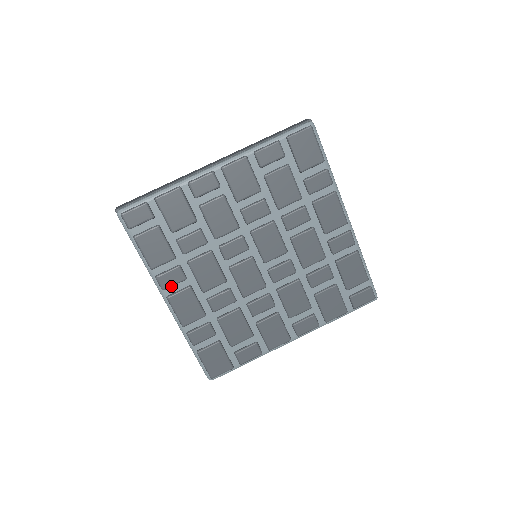
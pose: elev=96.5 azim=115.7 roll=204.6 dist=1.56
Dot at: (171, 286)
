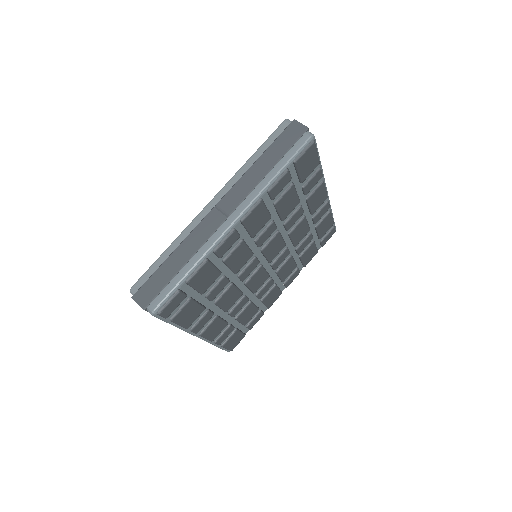
Dot at: (203, 327)
